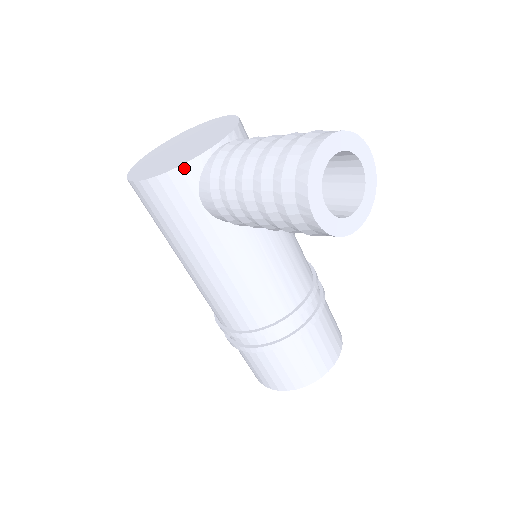
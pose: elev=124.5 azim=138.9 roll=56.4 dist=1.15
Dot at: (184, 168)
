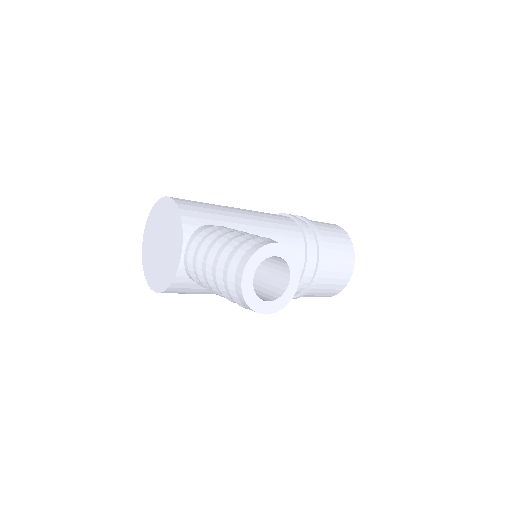
Dot at: (176, 280)
